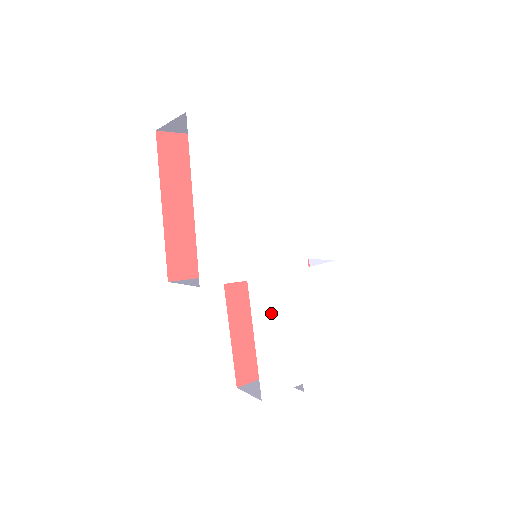
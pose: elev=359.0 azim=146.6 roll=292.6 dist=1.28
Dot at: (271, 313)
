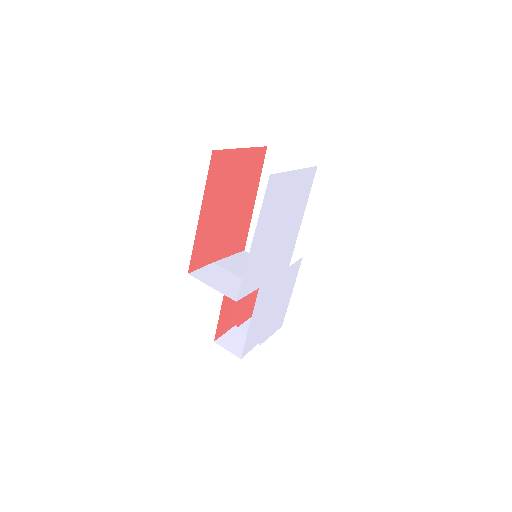
Dot at: (262, 304)
